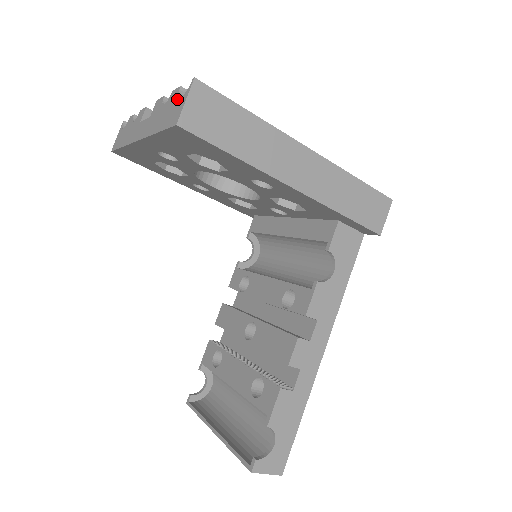
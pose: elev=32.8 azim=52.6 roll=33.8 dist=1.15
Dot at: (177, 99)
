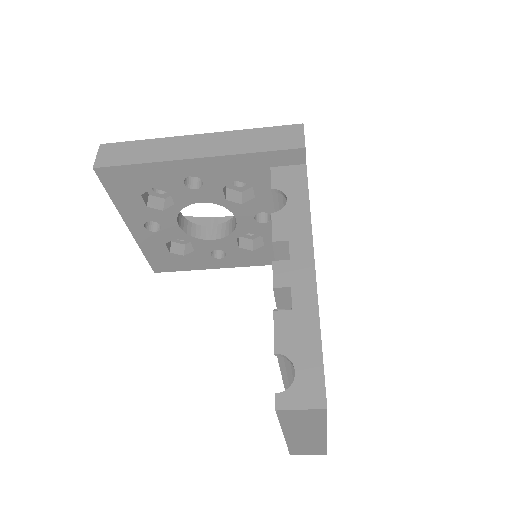
Dot at: occluded
